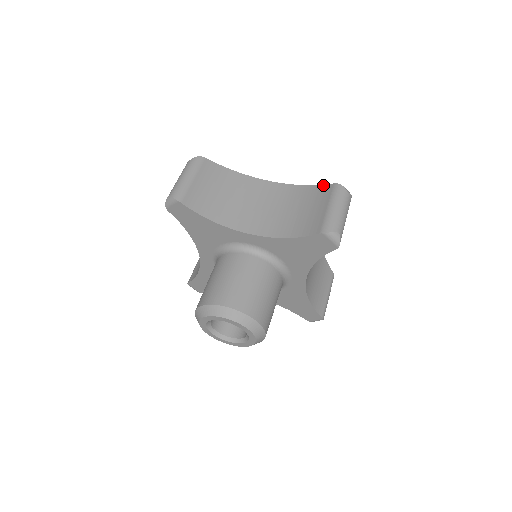
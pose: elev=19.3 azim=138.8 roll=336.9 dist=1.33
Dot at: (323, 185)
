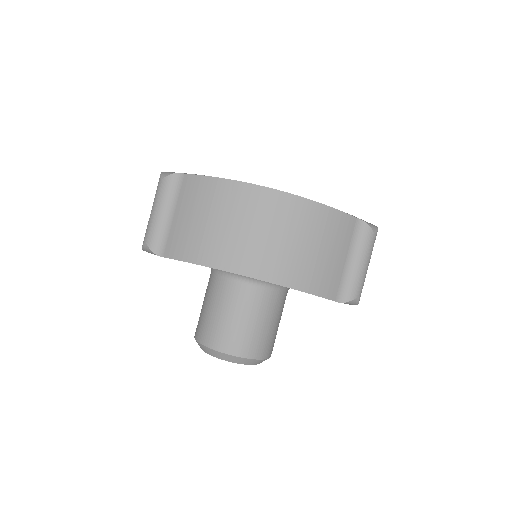
Dot at: (342, 213)
